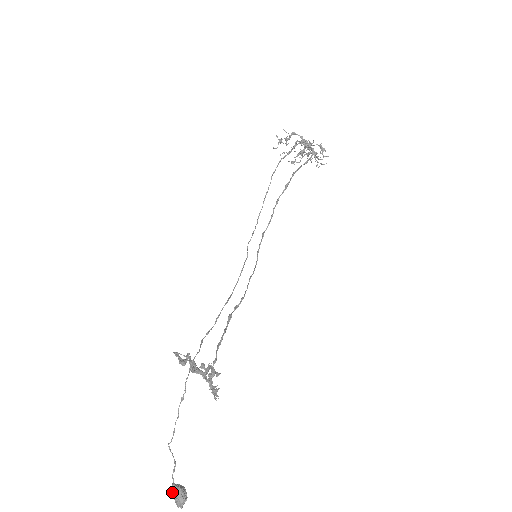
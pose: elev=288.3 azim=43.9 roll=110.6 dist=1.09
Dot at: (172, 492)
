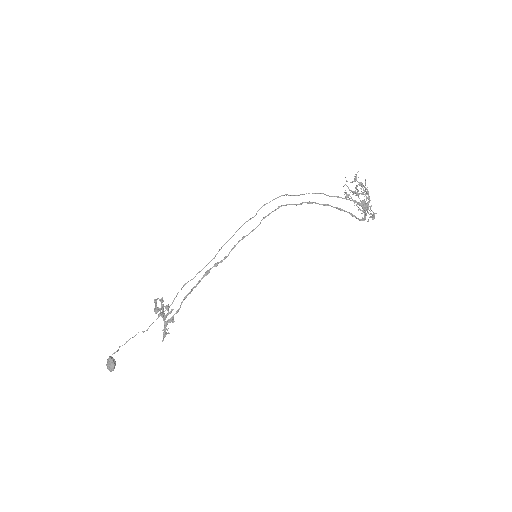
Dot at: (108, 362)
